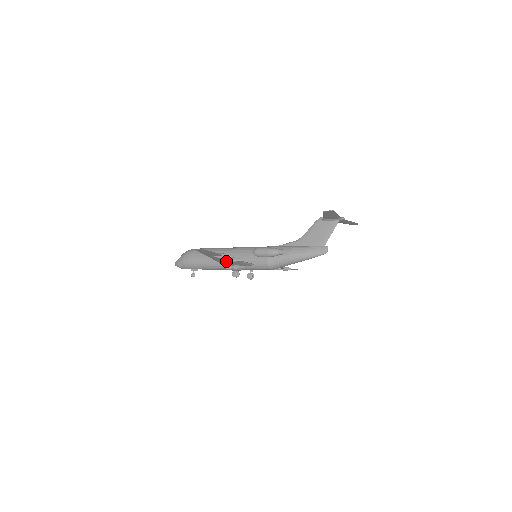
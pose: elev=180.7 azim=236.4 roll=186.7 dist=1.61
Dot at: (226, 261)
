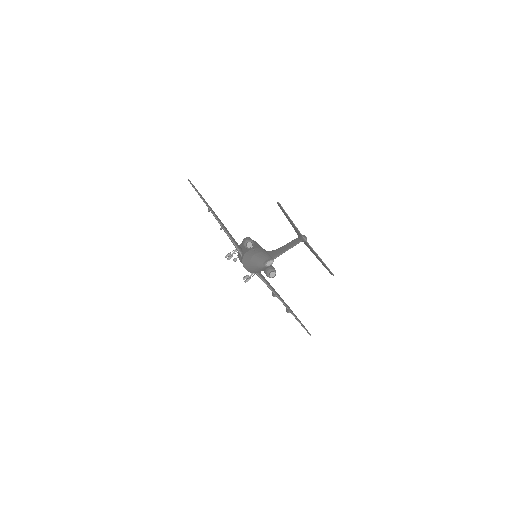
Dot at: occluded
